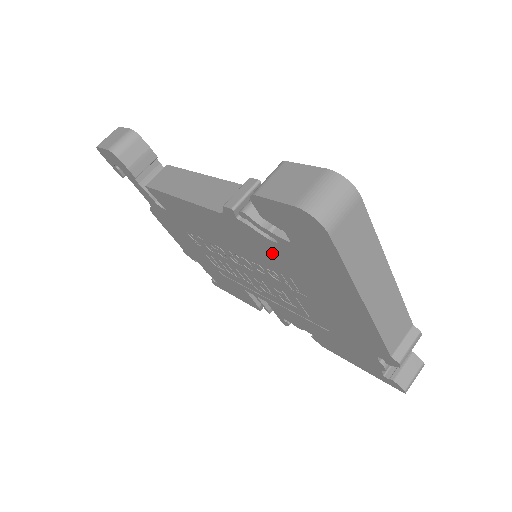
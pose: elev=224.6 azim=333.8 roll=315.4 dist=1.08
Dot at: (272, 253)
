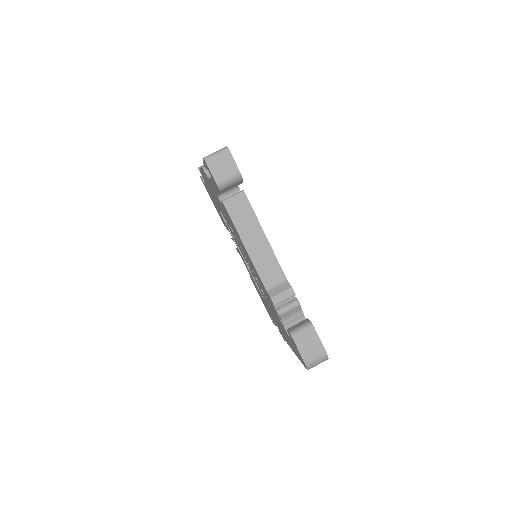
Dot at: (274, 310)
